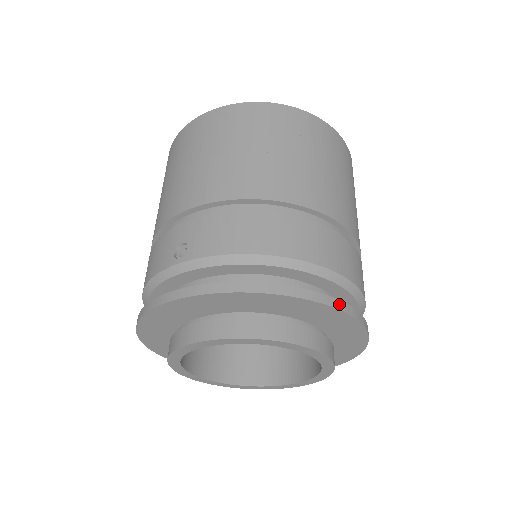
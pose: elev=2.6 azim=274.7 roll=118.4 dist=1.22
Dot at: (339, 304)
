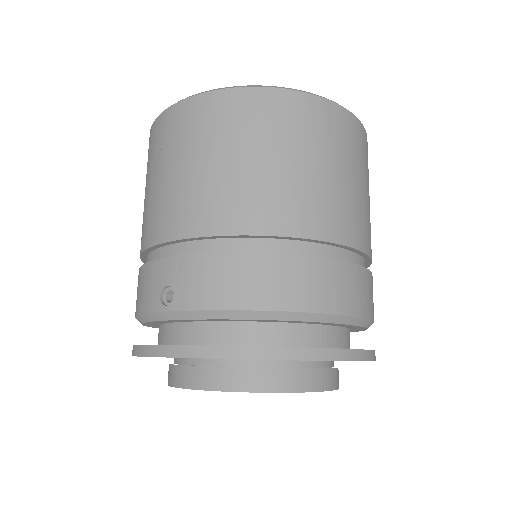
Dot at: (341, 354)
